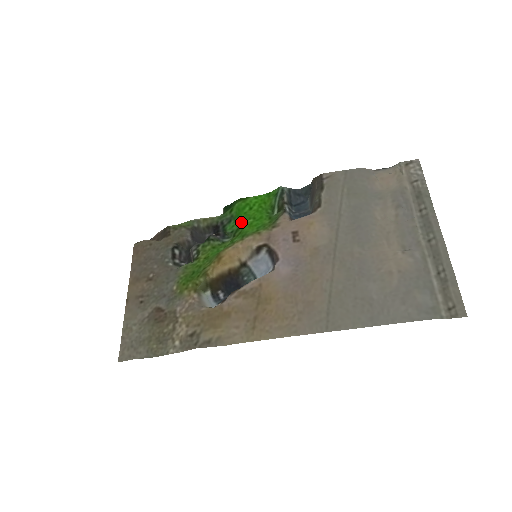
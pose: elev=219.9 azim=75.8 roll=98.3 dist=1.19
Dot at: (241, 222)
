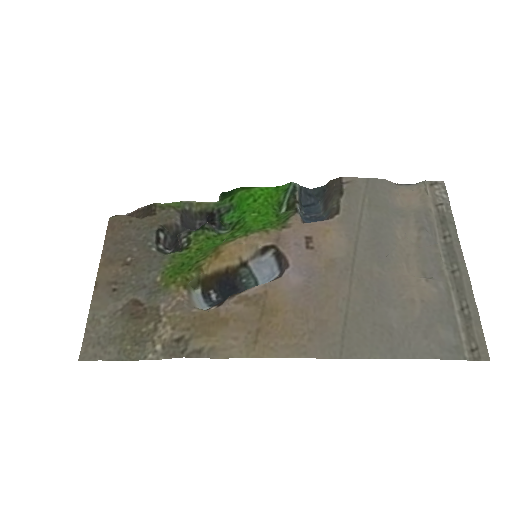
Dot at: (243, 214)
